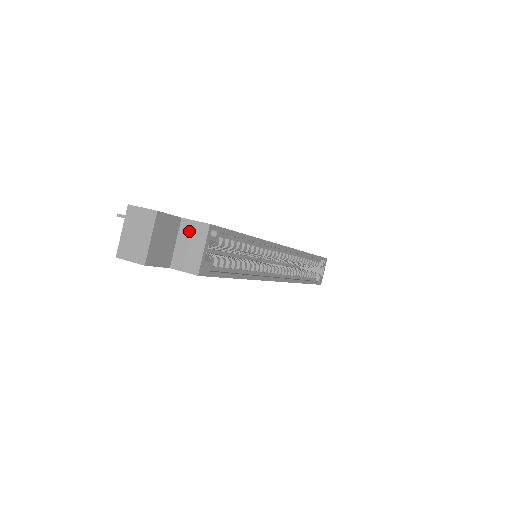
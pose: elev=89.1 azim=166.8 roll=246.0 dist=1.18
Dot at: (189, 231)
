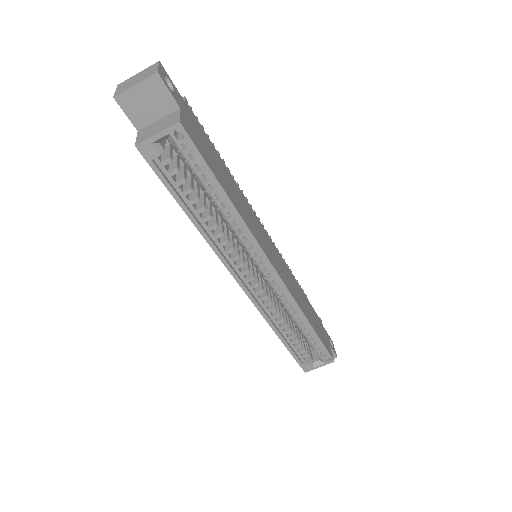
Dot at: (170, 118)
